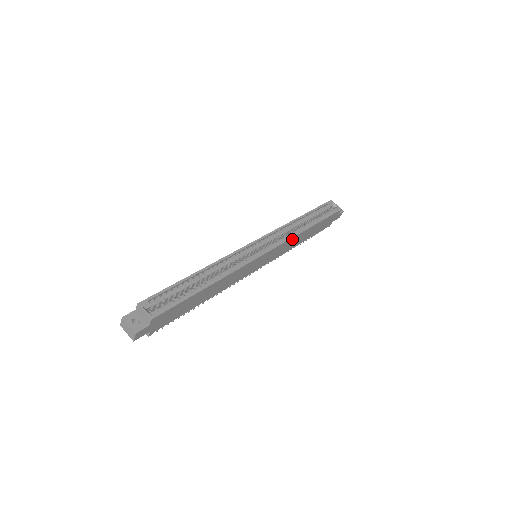
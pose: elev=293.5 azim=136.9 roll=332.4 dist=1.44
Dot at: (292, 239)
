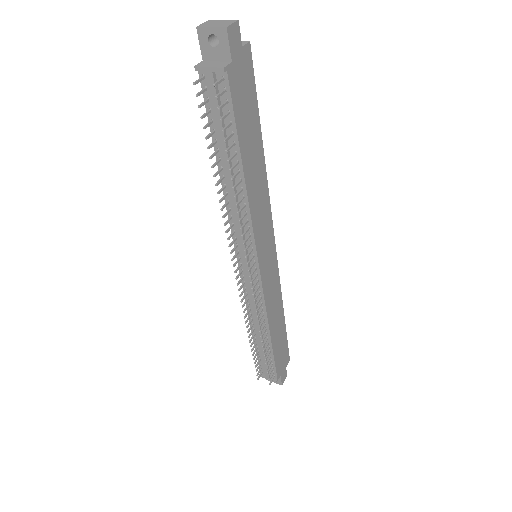
Dot at: (278, 292)
